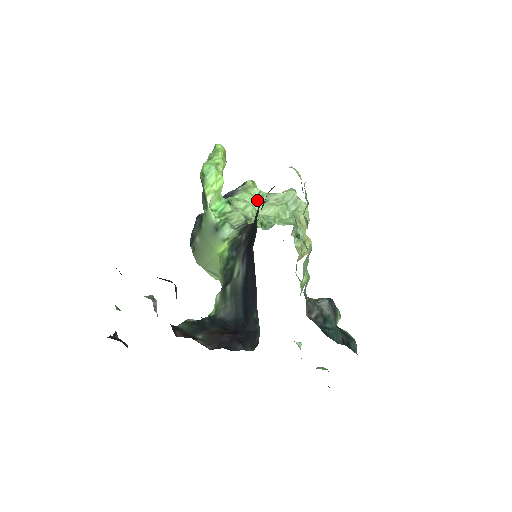
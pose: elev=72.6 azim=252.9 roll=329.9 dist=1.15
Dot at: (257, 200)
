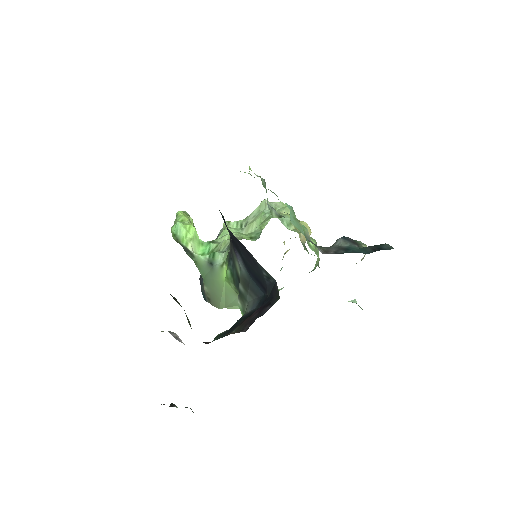
Dot at: (239, 229)
